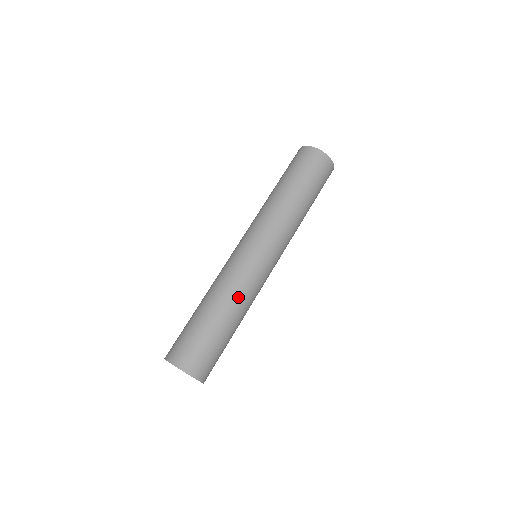
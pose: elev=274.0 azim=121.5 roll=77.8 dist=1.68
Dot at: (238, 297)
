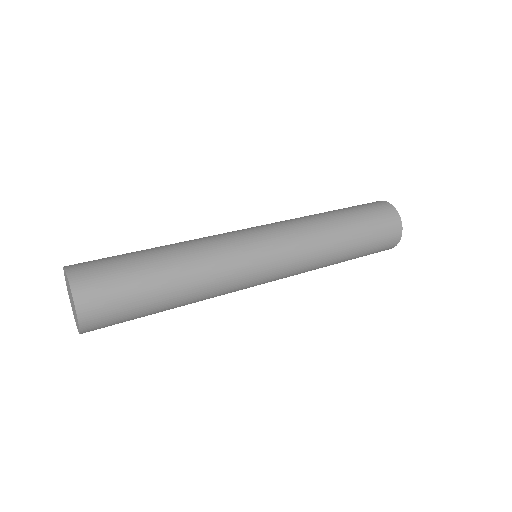
Dot at: (207, 290)
